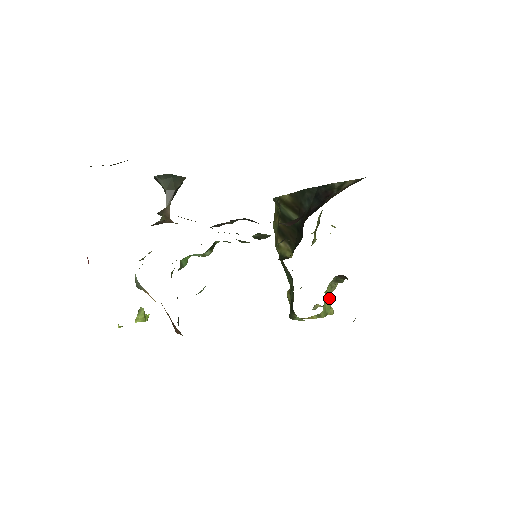
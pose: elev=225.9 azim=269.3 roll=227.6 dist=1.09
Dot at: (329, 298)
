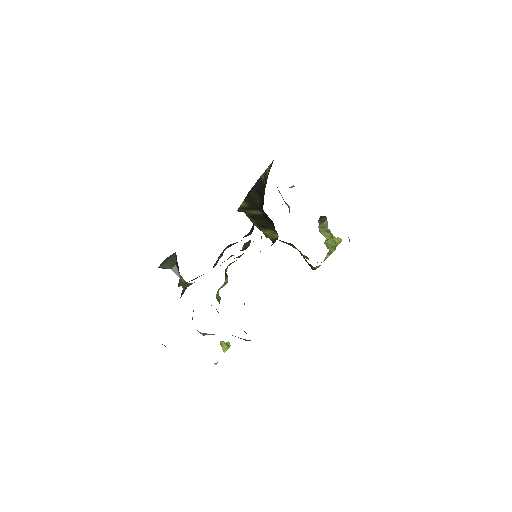
Dot at: (327, 236)
